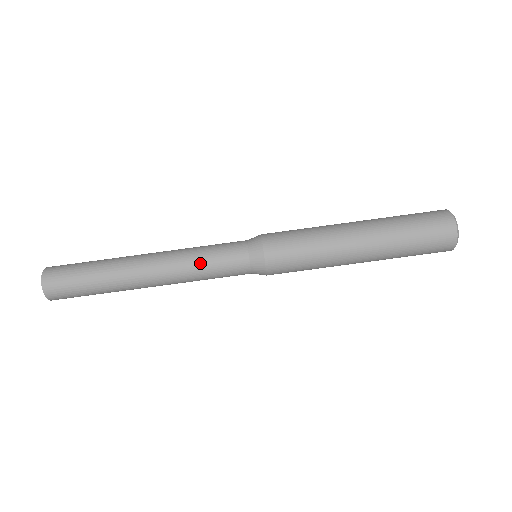
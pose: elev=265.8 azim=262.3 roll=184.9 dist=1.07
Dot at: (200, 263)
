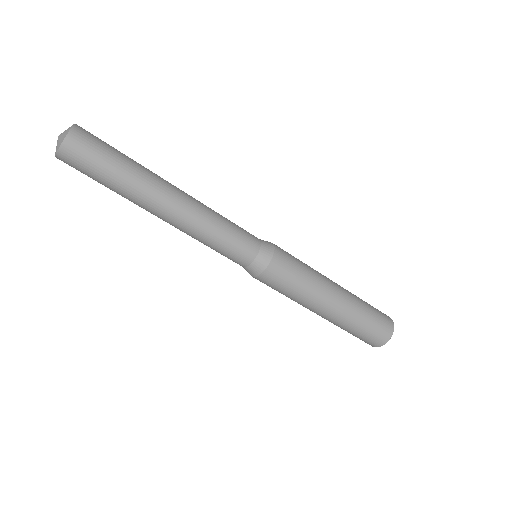
Dot at: (219, 231)
